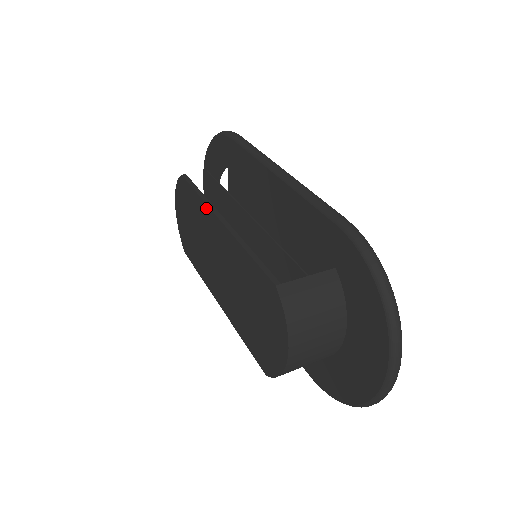
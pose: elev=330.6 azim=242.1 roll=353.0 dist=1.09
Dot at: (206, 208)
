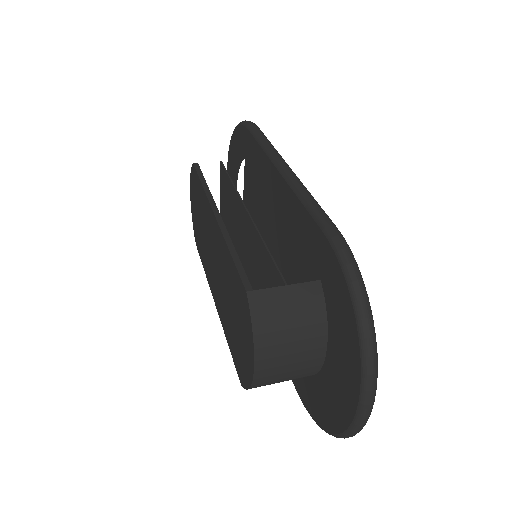
Dot at: (206, 200)
